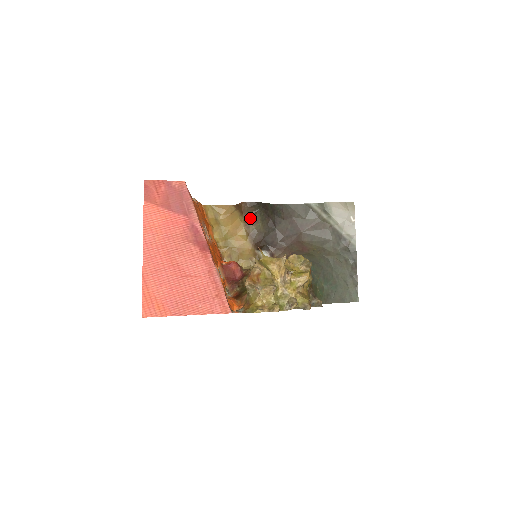
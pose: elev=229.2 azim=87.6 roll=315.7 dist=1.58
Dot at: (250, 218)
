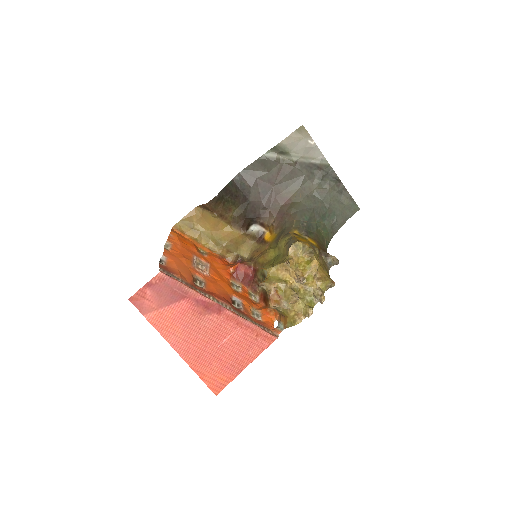
Dot at: (222, 211)
